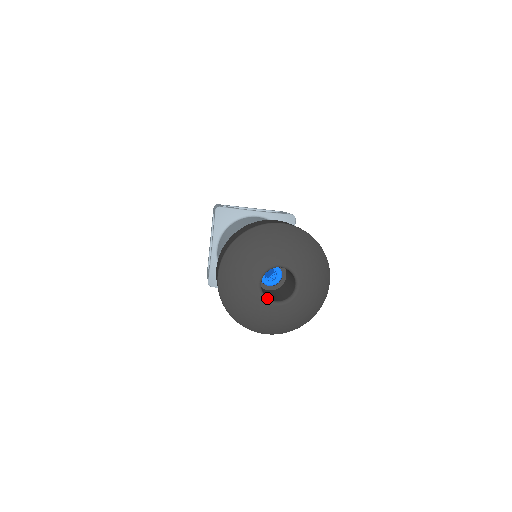
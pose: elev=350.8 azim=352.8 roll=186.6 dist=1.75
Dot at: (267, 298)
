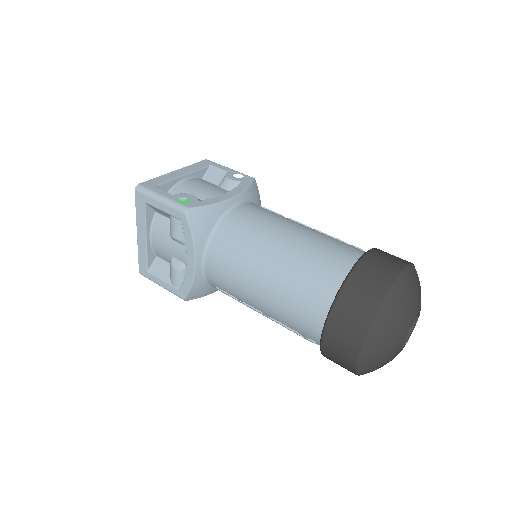
Dot at: occluded
